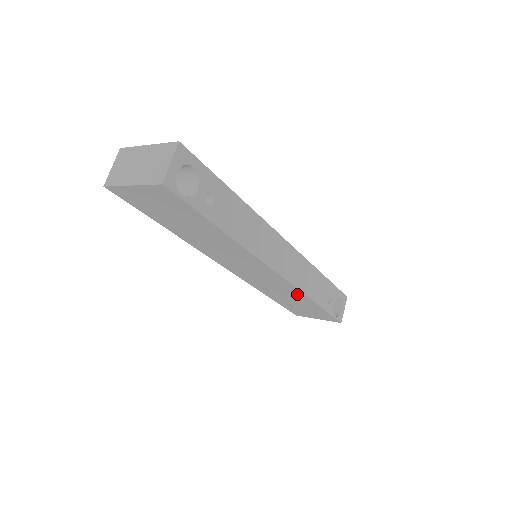
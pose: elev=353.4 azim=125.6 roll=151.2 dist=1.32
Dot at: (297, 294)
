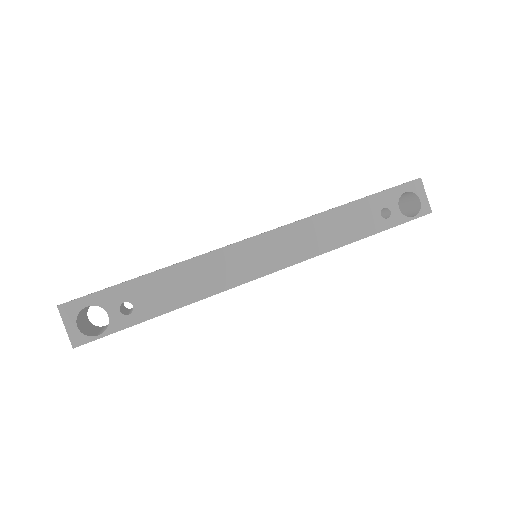
Dot at: occluded
